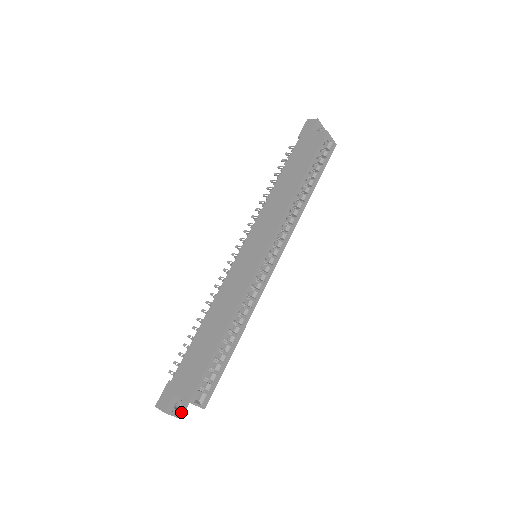
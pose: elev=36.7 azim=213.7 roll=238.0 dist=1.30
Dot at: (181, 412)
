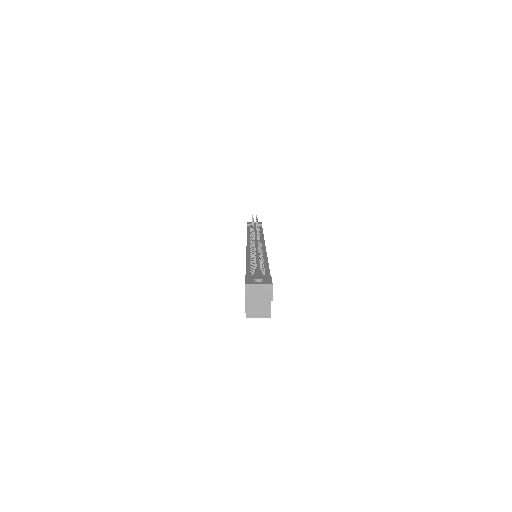
Dot at: occluded
